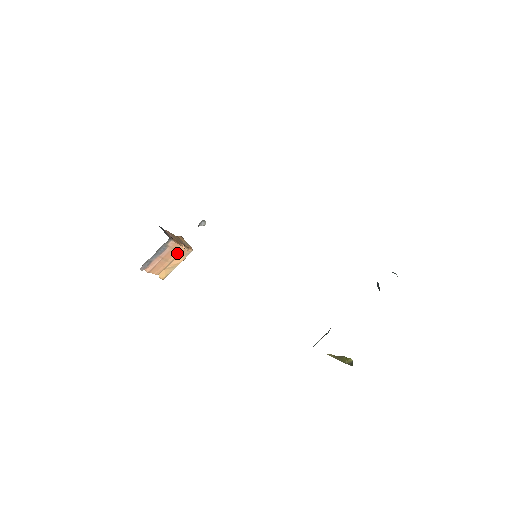
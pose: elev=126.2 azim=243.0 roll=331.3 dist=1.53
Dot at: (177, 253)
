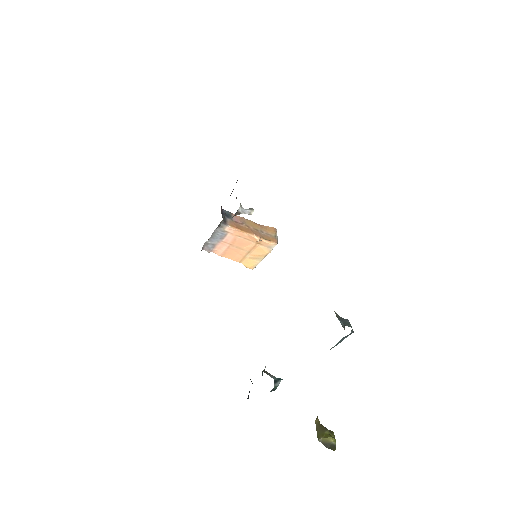
Dot at: (252, 243)
